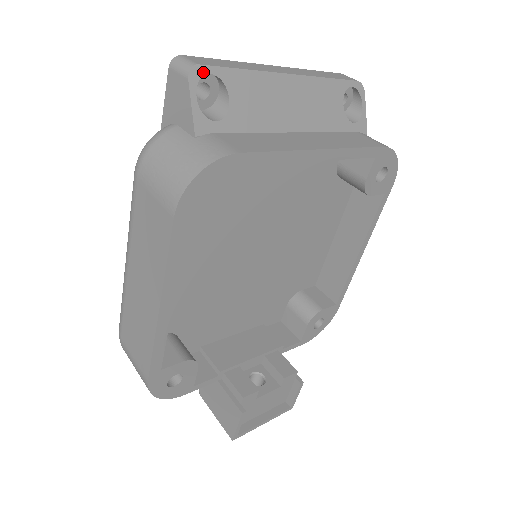
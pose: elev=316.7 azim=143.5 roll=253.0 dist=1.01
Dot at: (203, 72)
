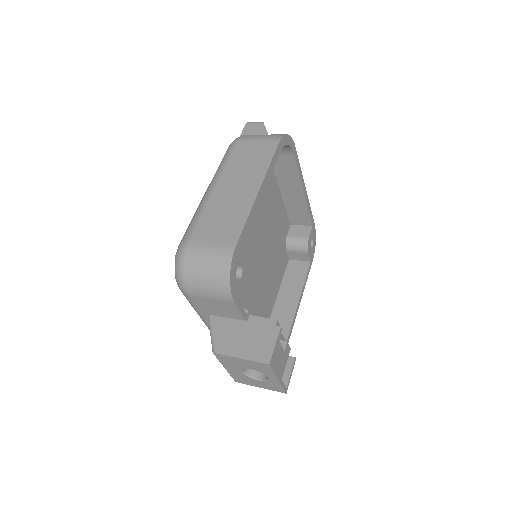
Dot at: occluded
